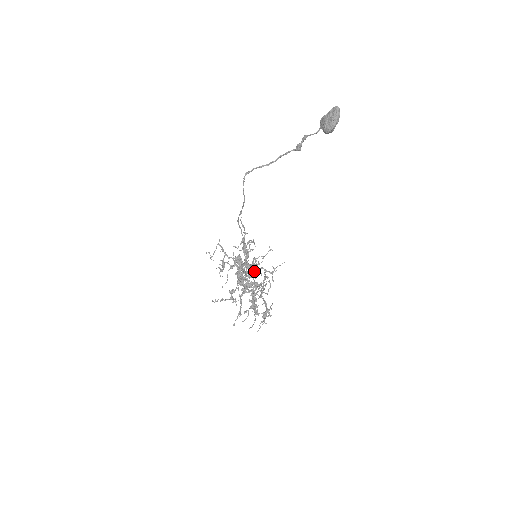
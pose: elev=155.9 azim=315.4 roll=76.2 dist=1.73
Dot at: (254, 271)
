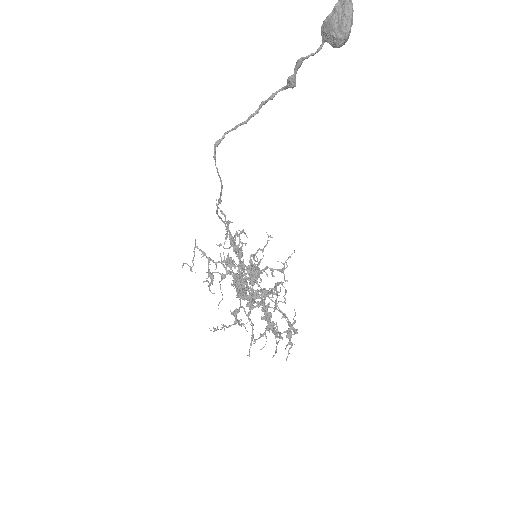
Dot at: (257, 275)
